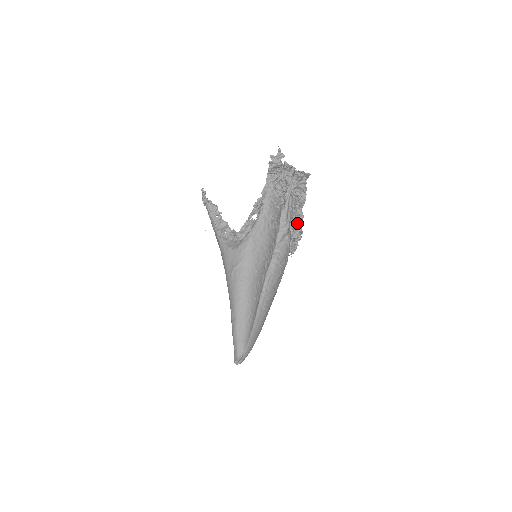
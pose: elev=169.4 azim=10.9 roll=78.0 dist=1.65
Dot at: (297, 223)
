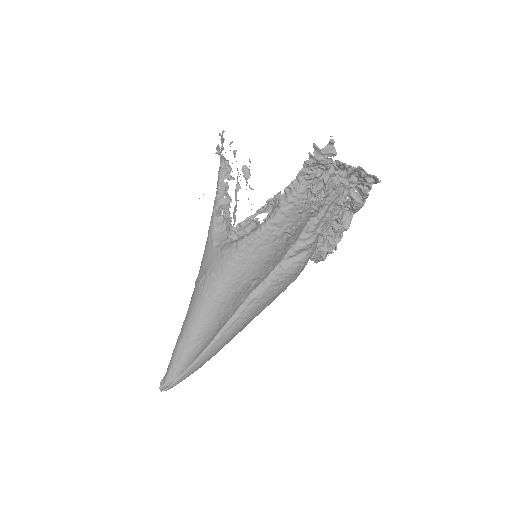
Dot at: (335, 233)
